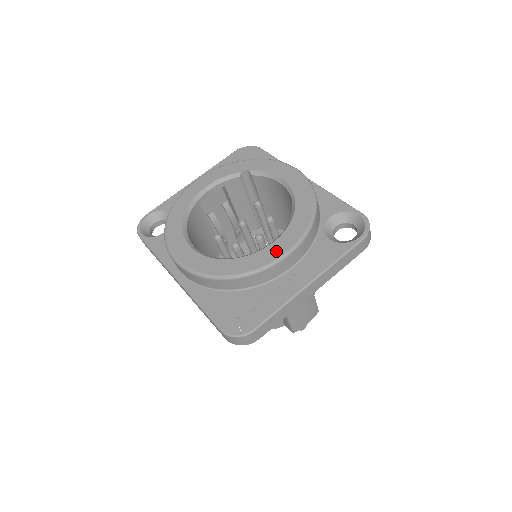
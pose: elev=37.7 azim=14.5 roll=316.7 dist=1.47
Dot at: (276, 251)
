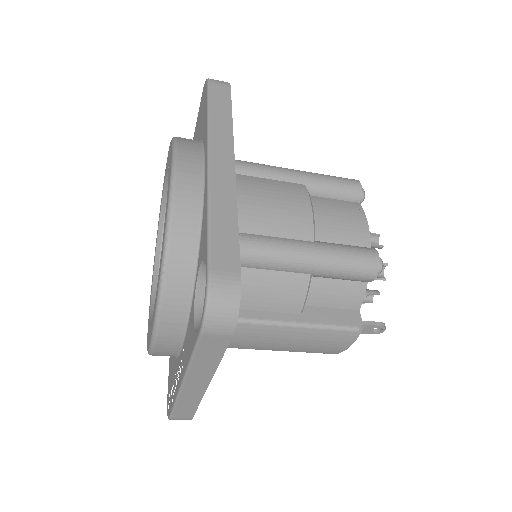
Dot at: occluded
